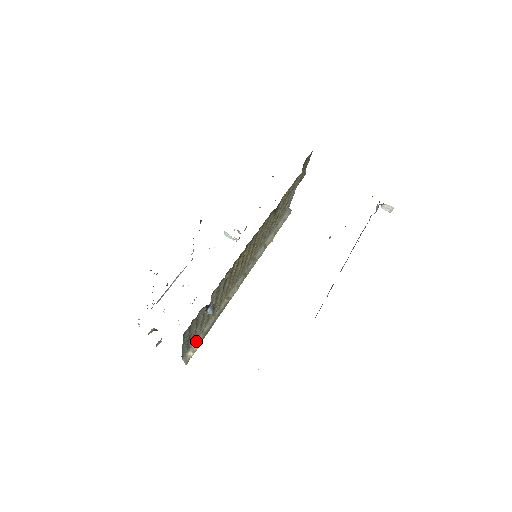
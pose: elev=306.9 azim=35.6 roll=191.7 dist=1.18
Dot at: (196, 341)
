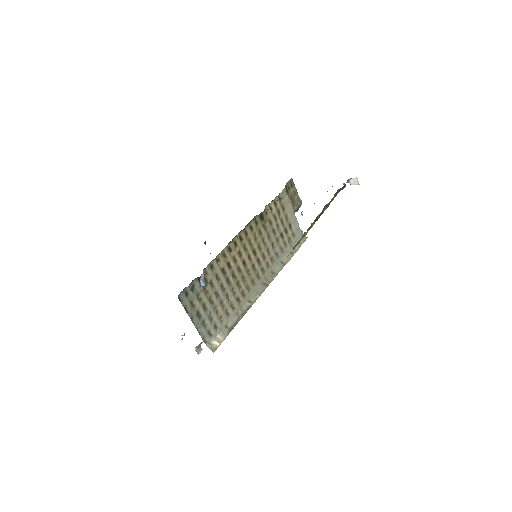
Dot at: (220, 333)
